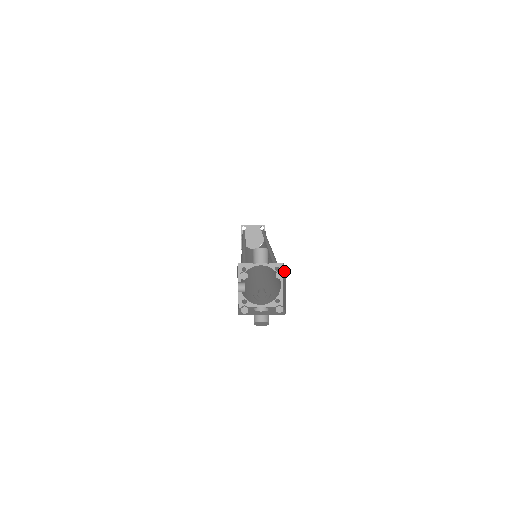
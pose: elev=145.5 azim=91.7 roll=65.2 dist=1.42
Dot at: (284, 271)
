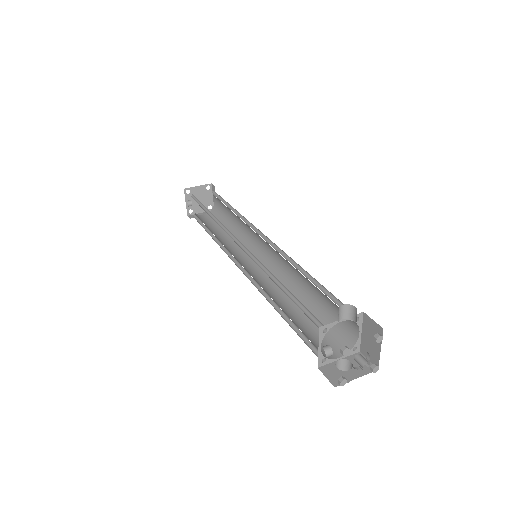
Dot at: (372, 325)
